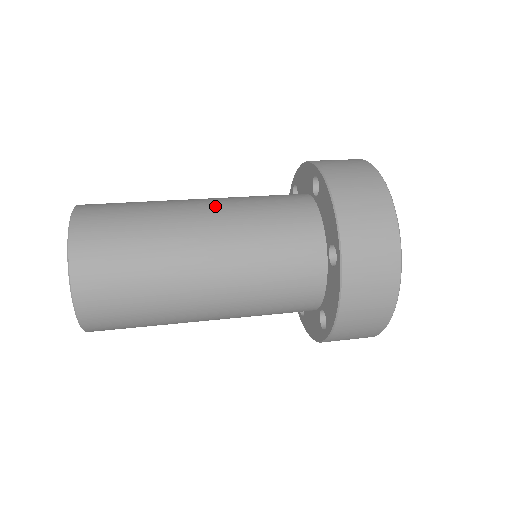
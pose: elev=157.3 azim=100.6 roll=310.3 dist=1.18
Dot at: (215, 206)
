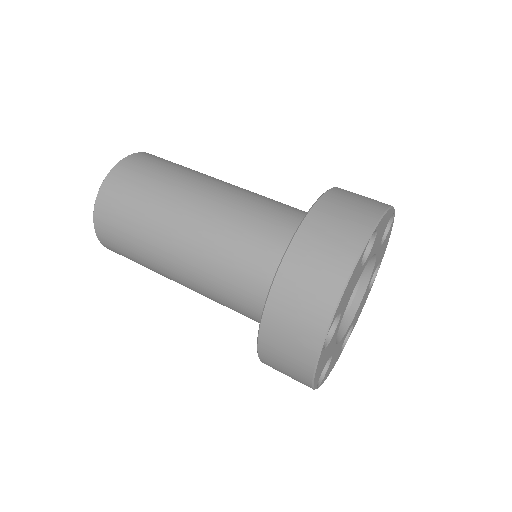
Dot at: (189, 260)
